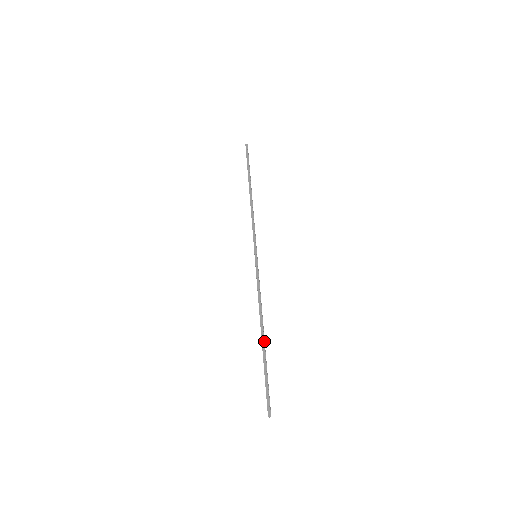
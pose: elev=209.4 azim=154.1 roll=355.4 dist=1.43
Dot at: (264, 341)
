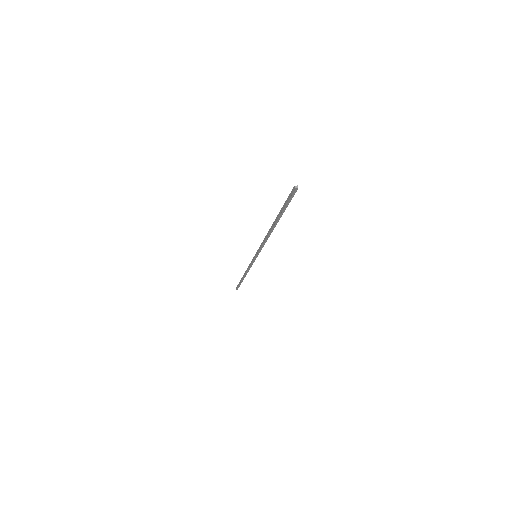
Dot at: occluded
